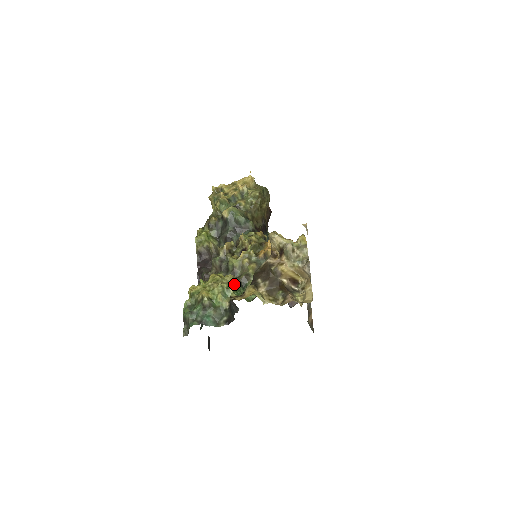
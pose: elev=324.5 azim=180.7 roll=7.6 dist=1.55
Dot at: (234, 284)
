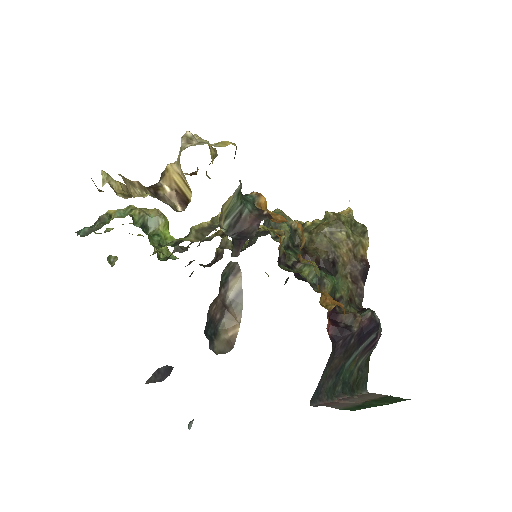
Dot at: (156, 223)
